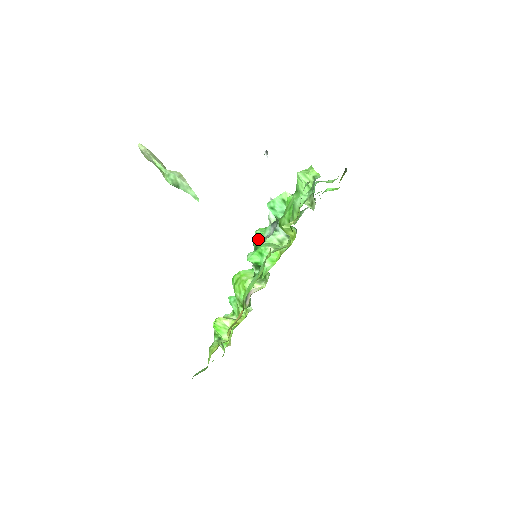
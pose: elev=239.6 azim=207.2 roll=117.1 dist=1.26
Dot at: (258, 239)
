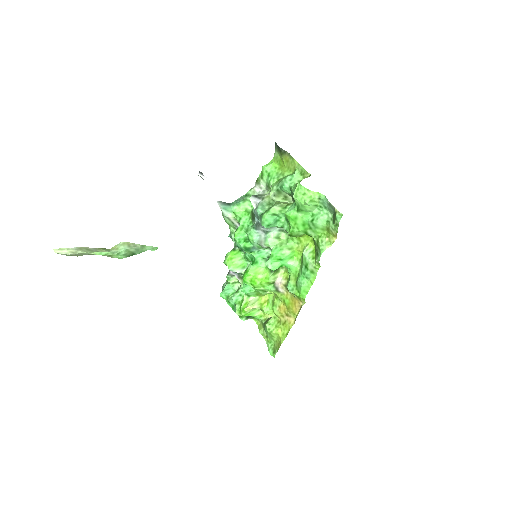
Dot at: (244, 243)
